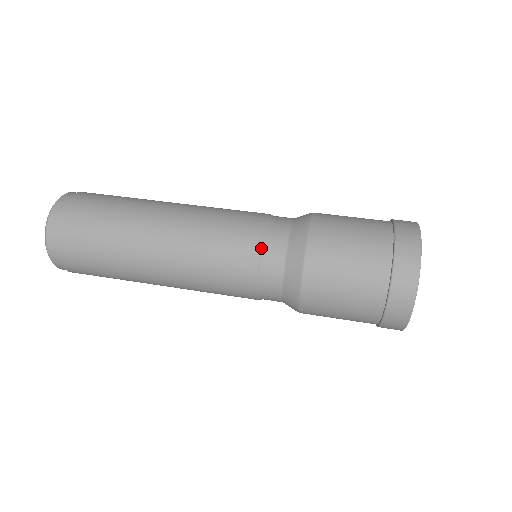
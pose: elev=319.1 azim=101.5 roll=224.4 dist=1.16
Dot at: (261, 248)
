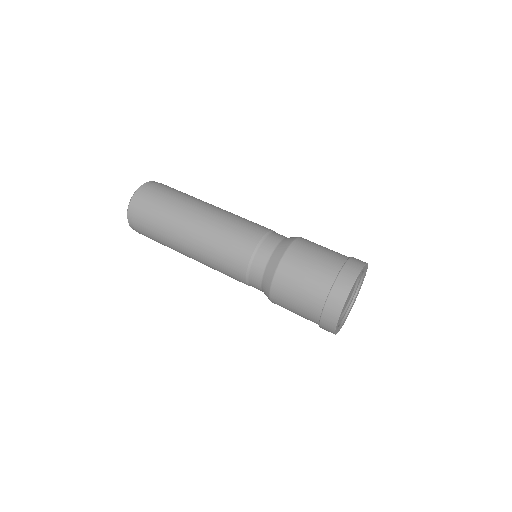
Dot at: (254, 251)
